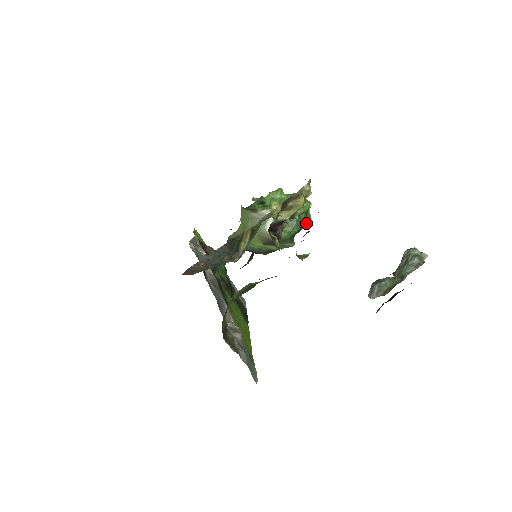
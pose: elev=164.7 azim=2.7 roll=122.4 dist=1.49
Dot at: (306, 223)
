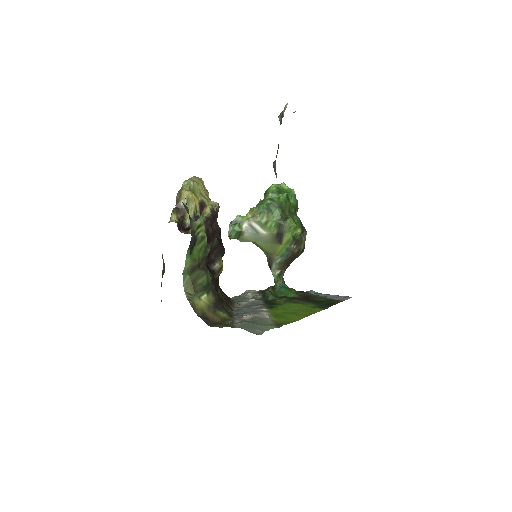
Dot at: (284, 197)
